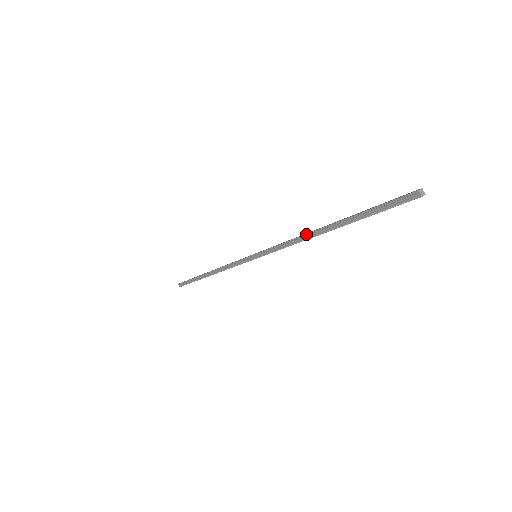
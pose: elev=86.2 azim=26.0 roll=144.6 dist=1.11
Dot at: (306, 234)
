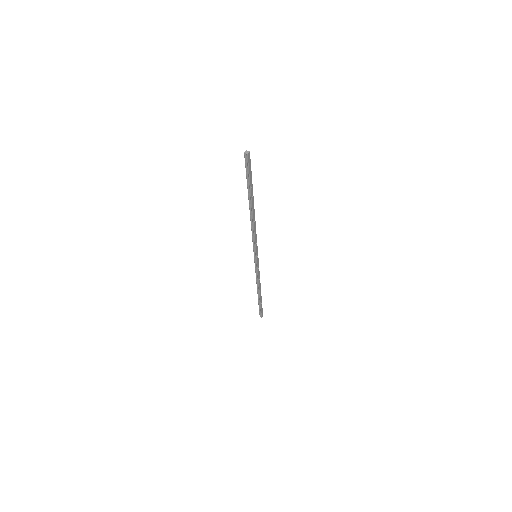
Dot at: (250, 220)
